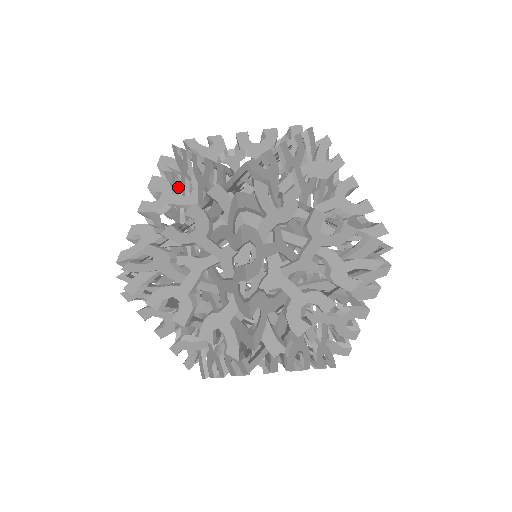
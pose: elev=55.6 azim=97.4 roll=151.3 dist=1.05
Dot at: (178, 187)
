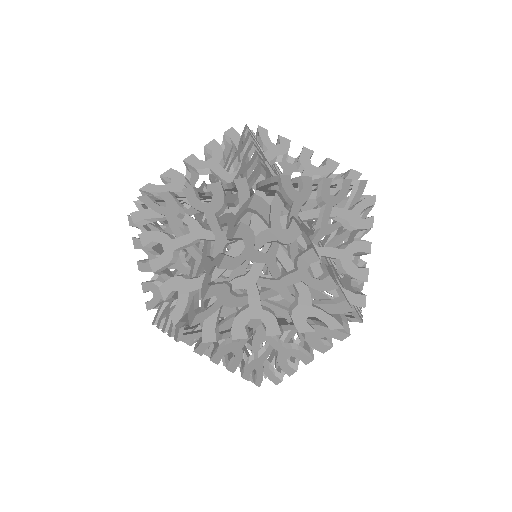
Dot at: occluded
